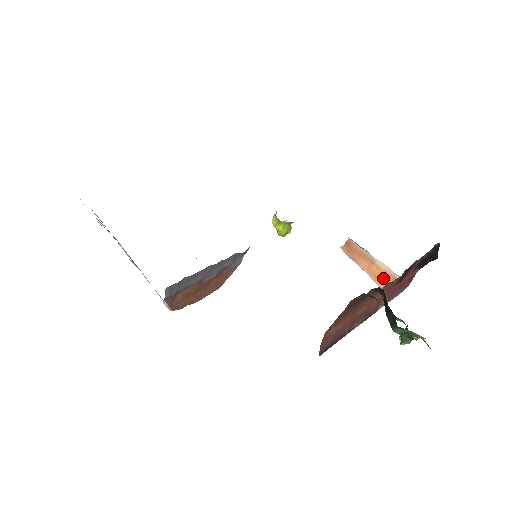
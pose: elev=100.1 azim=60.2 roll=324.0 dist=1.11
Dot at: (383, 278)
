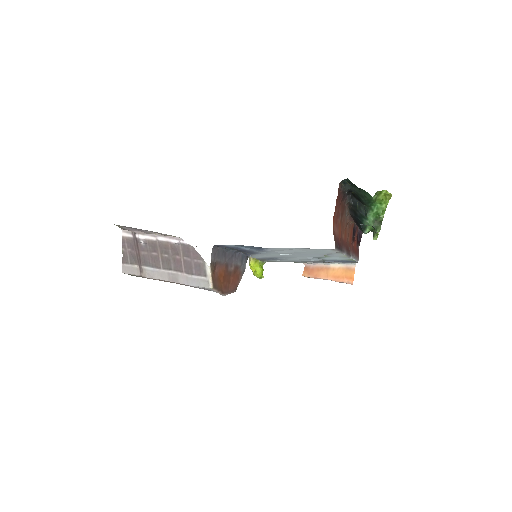
Dot at: (340, 274)
